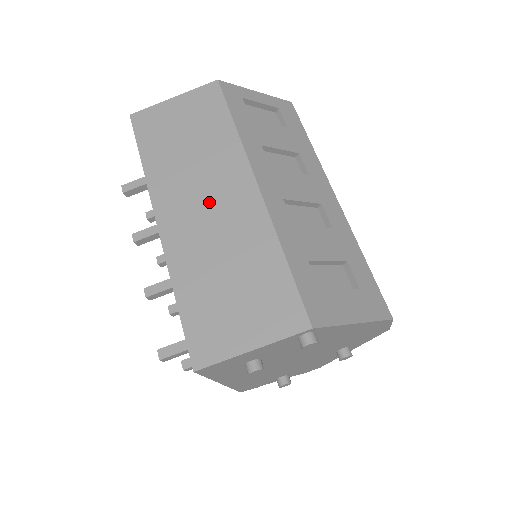
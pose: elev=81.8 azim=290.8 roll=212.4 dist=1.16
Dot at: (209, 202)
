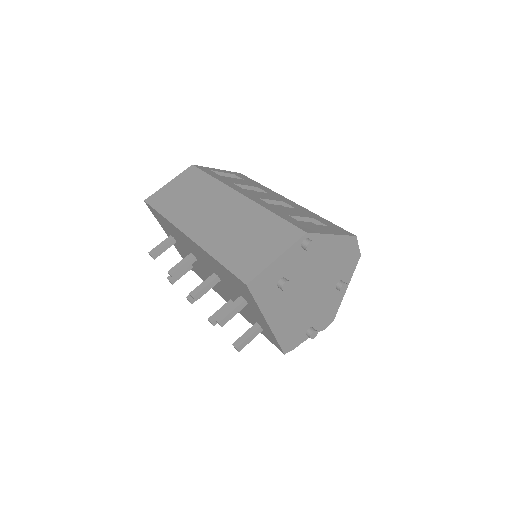
Dot at: (215, 213)
